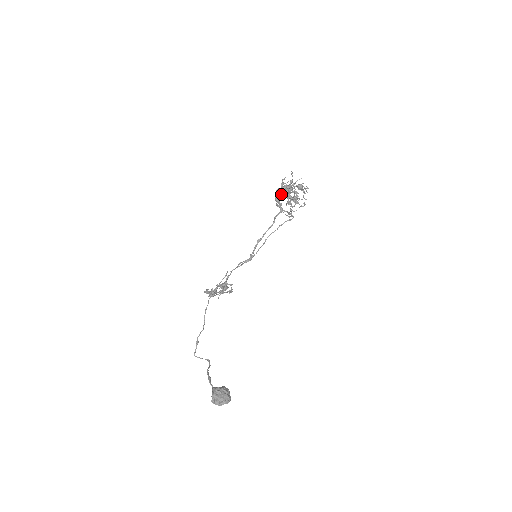
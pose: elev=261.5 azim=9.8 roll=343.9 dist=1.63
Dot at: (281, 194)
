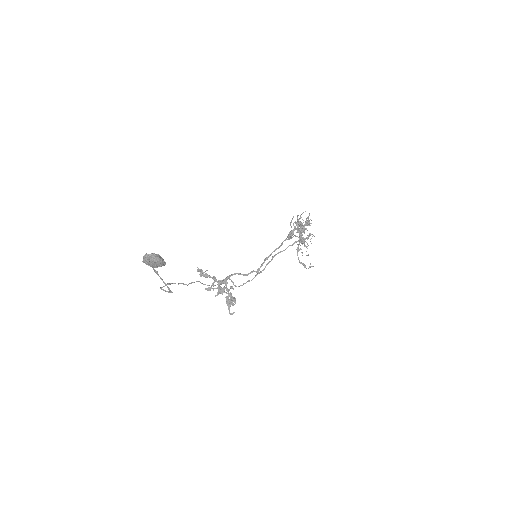
Dot at: (298, 244)
